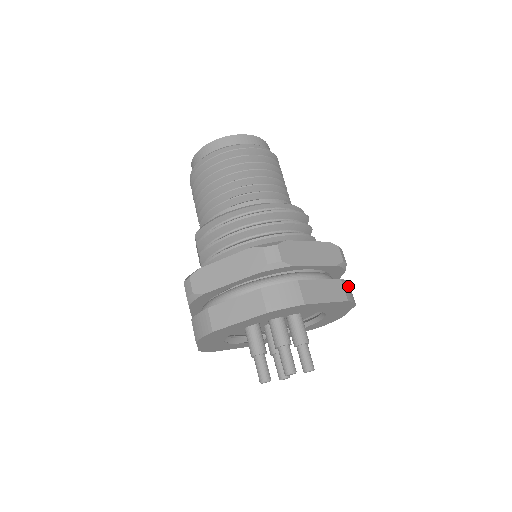
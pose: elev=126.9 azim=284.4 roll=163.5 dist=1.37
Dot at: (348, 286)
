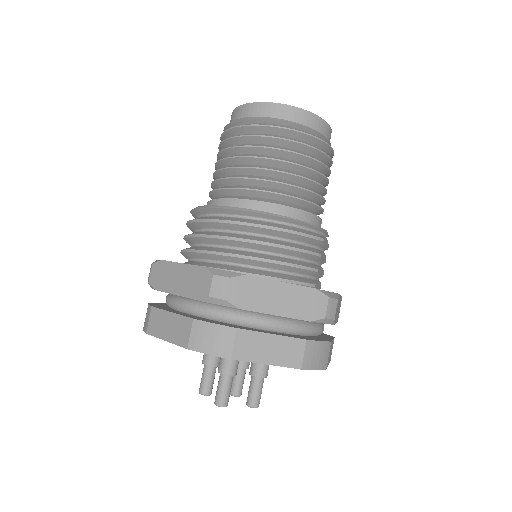
Dot at: (319, 348)
